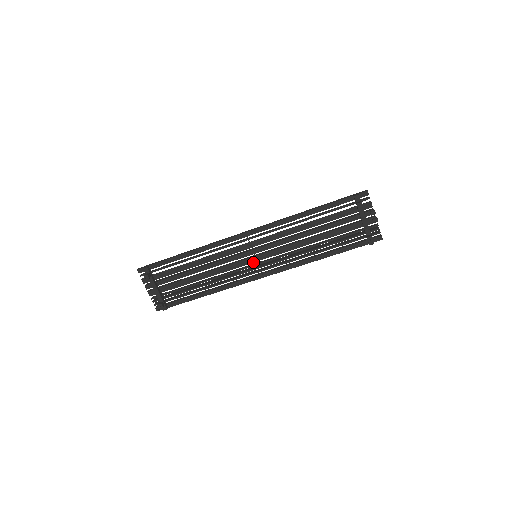
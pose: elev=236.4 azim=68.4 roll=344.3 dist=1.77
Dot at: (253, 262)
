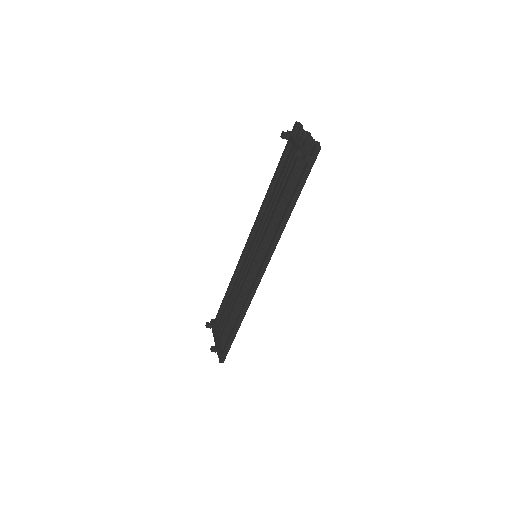
Dot at: (253, 263)
